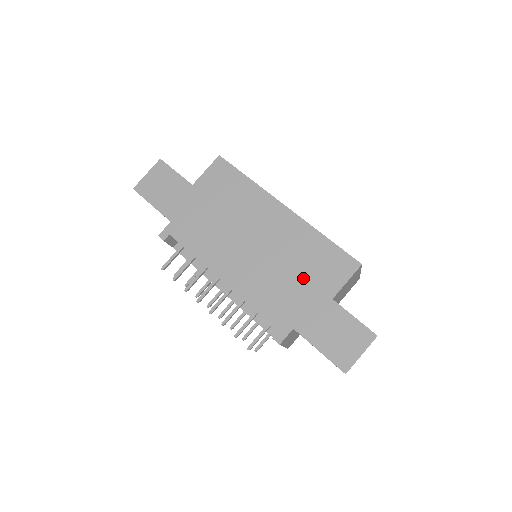
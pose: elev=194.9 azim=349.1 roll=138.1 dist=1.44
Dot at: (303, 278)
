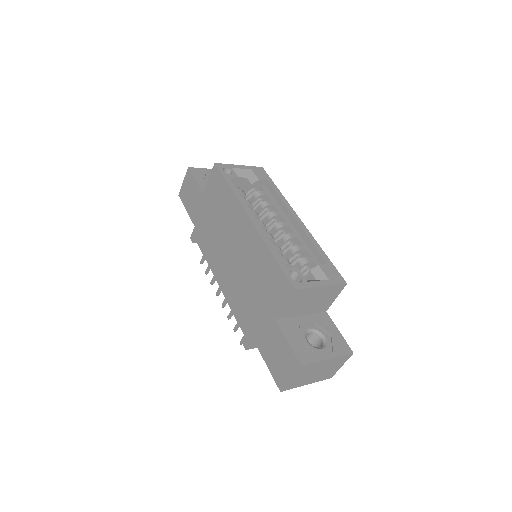
Dot at: (258, 294)
